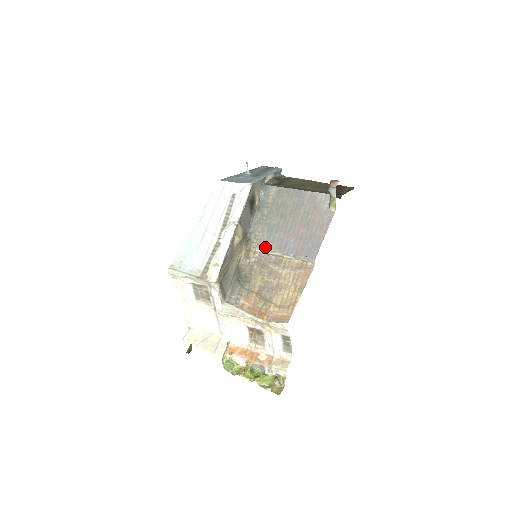
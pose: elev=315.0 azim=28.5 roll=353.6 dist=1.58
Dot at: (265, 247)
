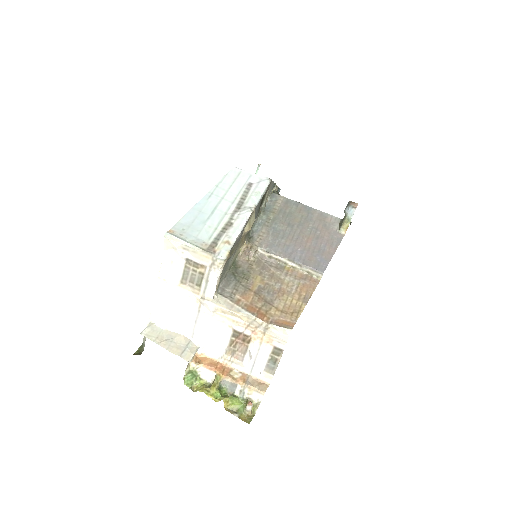
Dot at: (269, 248)
